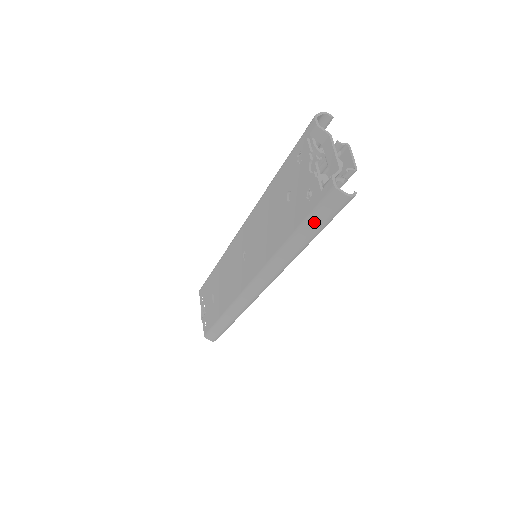
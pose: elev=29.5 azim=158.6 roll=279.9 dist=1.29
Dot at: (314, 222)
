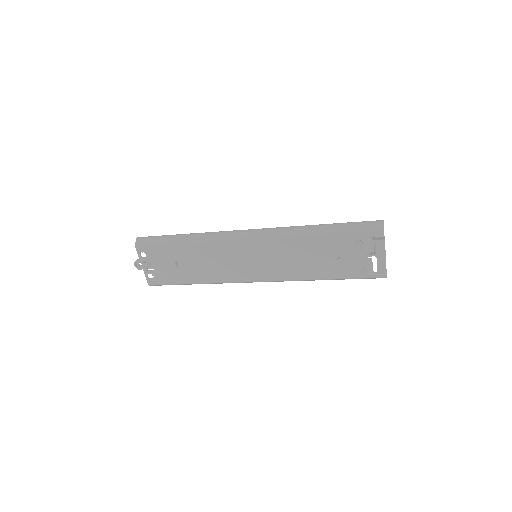
Dot at: occluded
